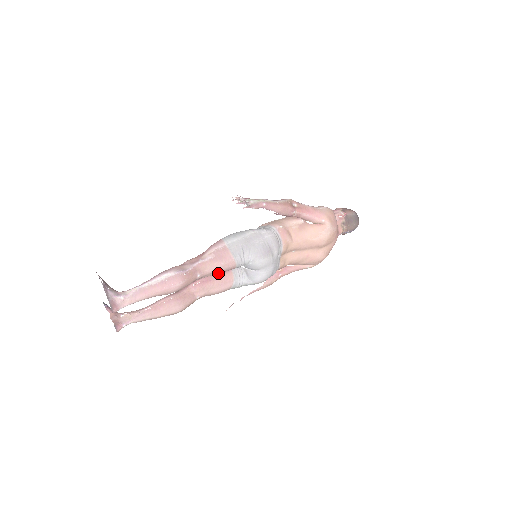
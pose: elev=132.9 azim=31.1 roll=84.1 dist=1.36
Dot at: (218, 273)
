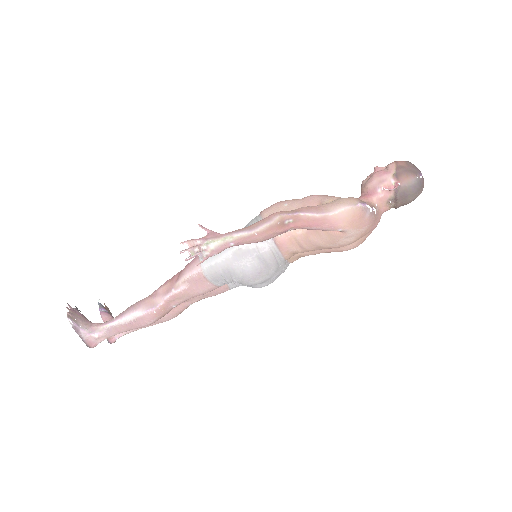
Dot at: occluded
